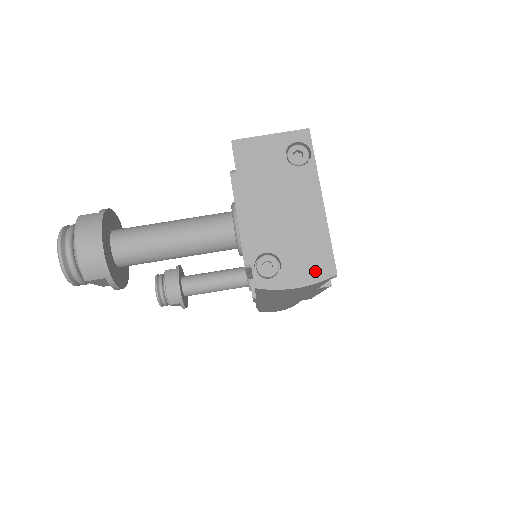
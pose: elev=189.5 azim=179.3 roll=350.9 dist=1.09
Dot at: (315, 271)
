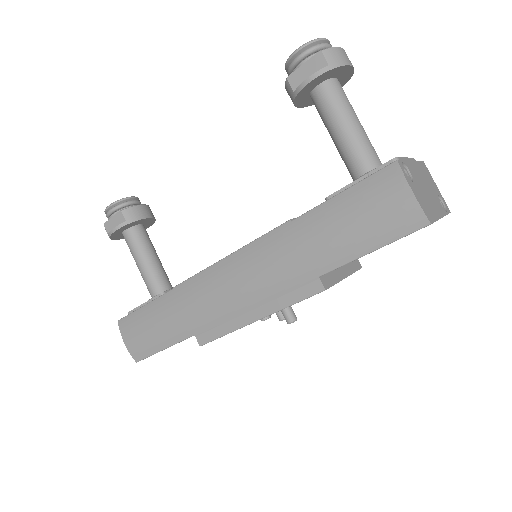
Dot at: (424, 207)
